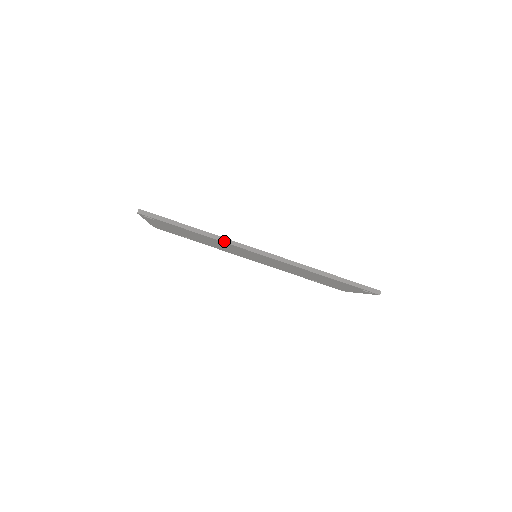
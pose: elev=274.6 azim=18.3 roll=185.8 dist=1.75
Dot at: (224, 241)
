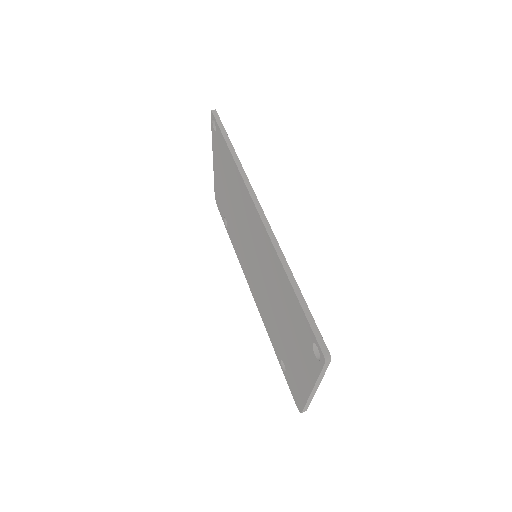
Dot at: (242, 174)
